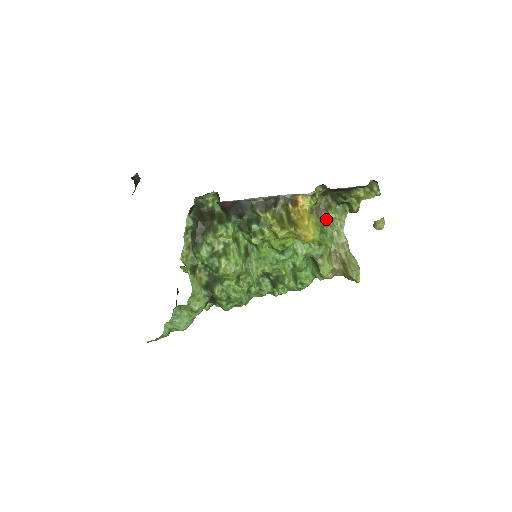
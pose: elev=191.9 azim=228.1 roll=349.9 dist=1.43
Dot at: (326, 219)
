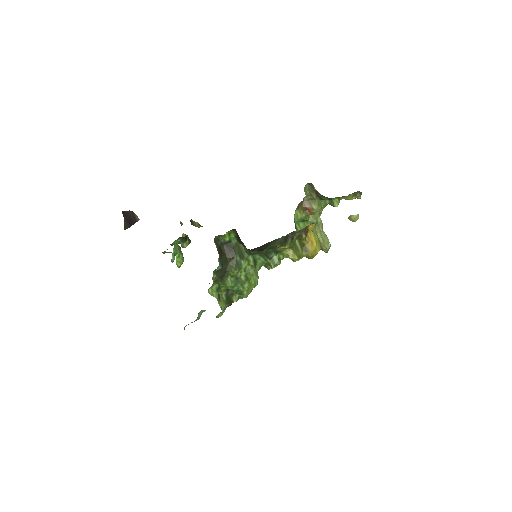
Dot at: (309, 210)
